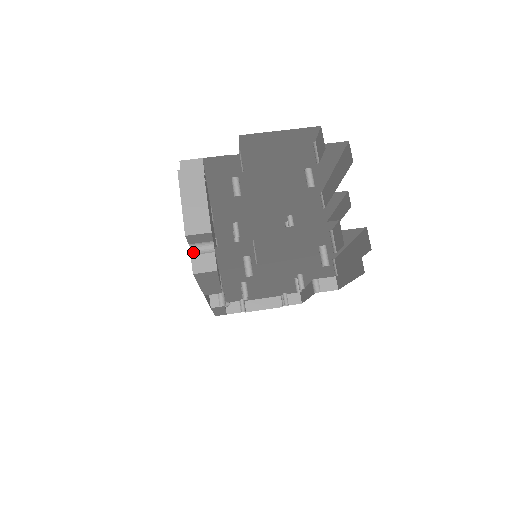
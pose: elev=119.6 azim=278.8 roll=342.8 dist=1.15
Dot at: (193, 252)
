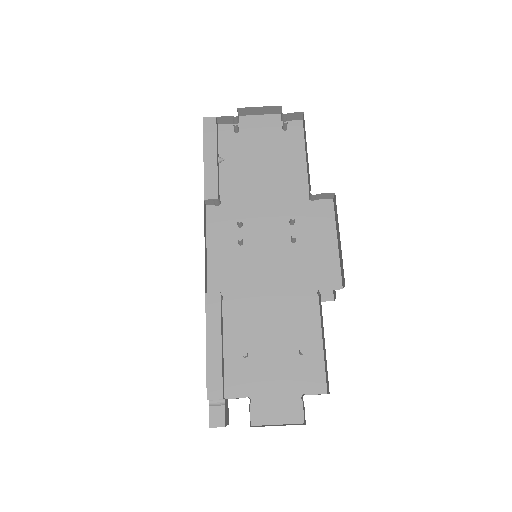
Dot at: occluded
